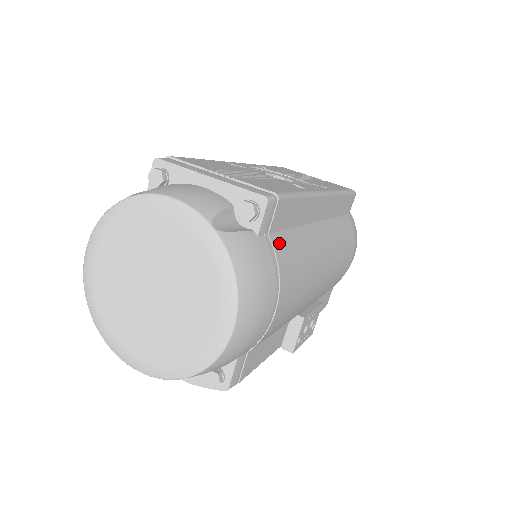
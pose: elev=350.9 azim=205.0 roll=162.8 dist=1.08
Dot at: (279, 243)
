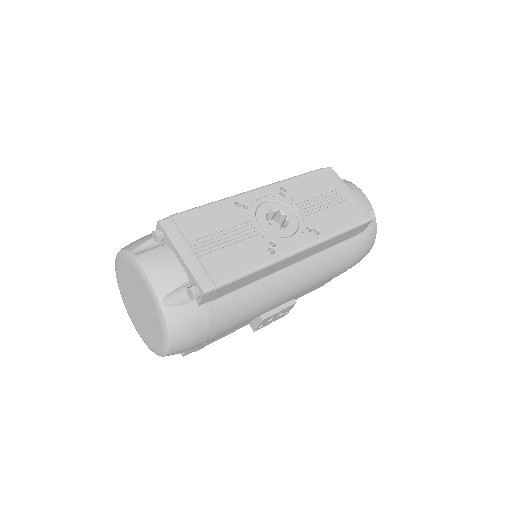
Dot at: (221, 304)
